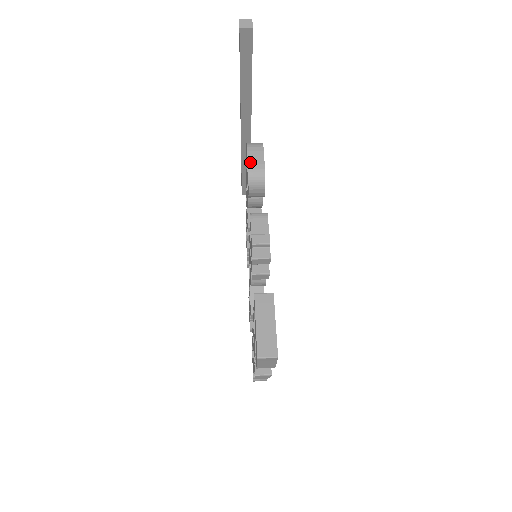
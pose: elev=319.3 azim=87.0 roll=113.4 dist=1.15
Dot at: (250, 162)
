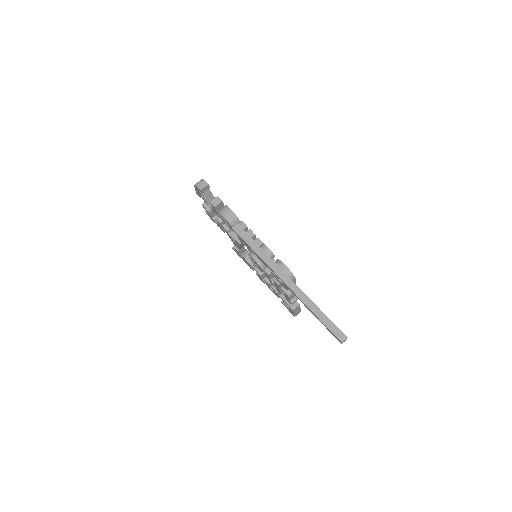
Dot at: occluded
